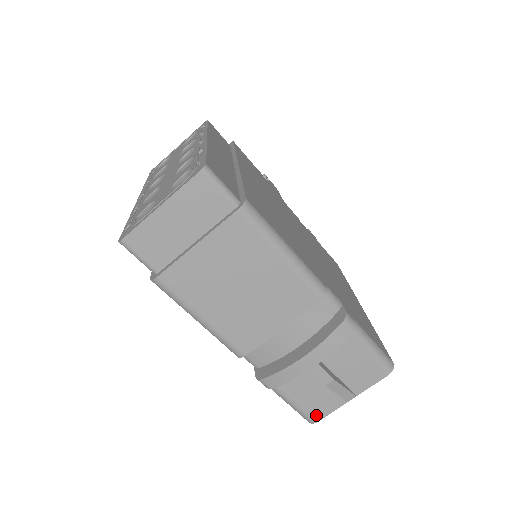
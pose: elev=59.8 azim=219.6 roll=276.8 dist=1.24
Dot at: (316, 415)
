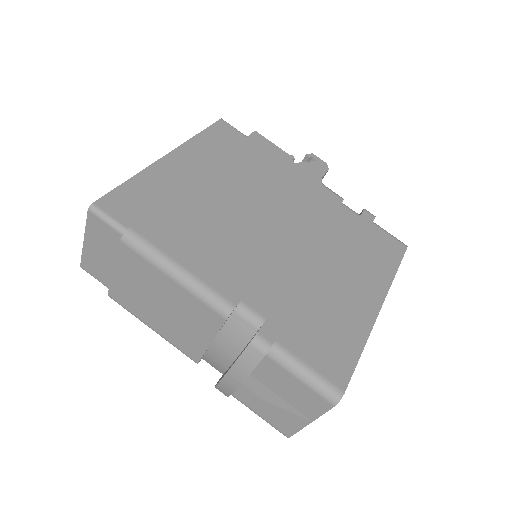
Dot at: (284, 431)
